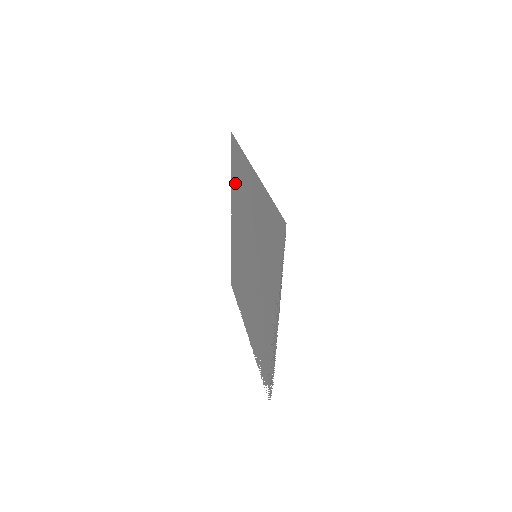
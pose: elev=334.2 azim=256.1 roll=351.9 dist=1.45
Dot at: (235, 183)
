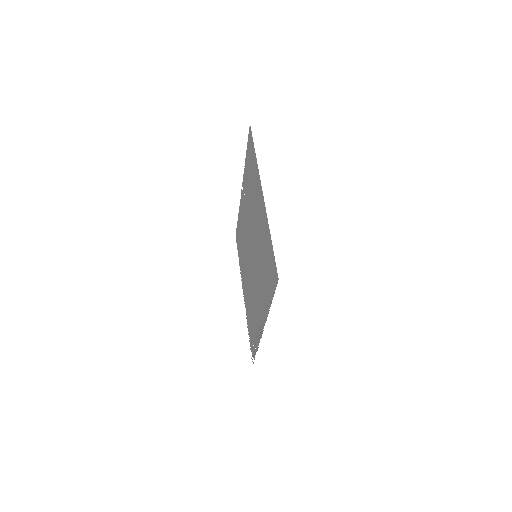
Dot at: (248, 172)
